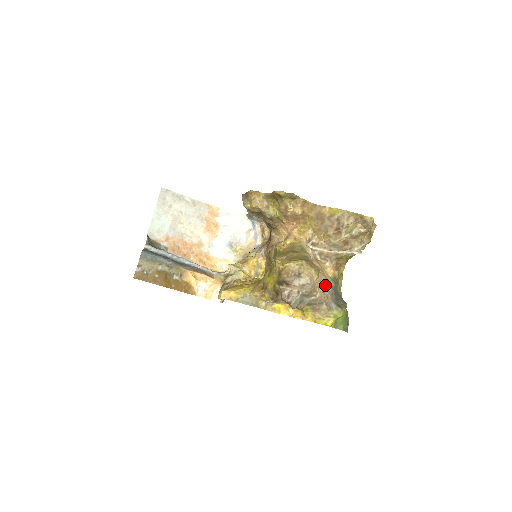
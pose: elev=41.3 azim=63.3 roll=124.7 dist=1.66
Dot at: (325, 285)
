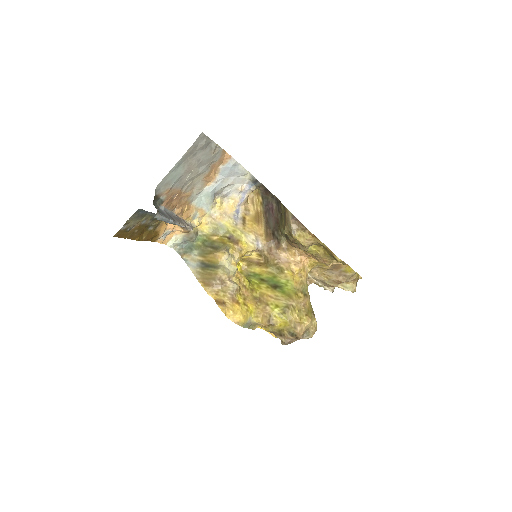
Dot at: occluded
